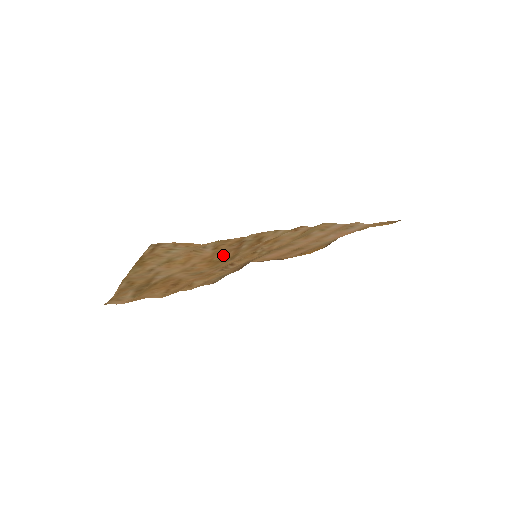
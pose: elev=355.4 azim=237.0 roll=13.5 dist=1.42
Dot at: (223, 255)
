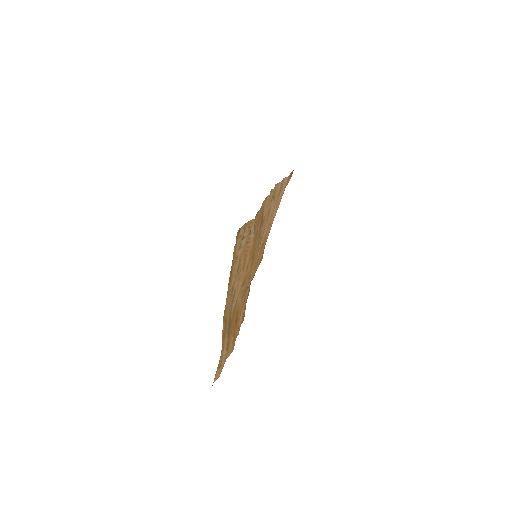
Dot at: (254, 246)
